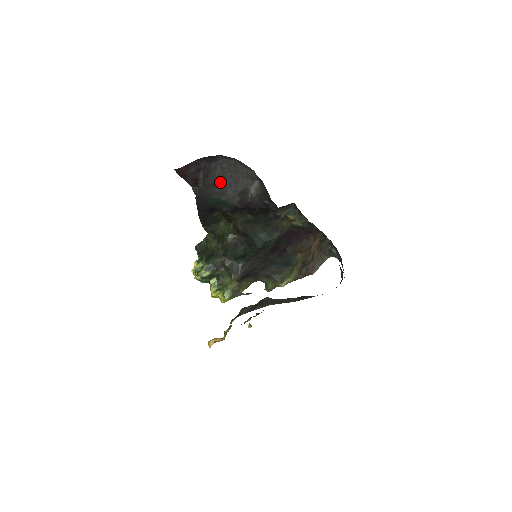
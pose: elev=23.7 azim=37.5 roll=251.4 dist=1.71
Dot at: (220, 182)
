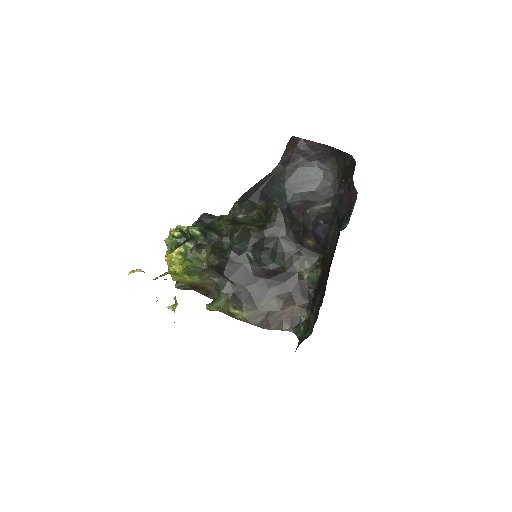
Dot at: (302, 180)
